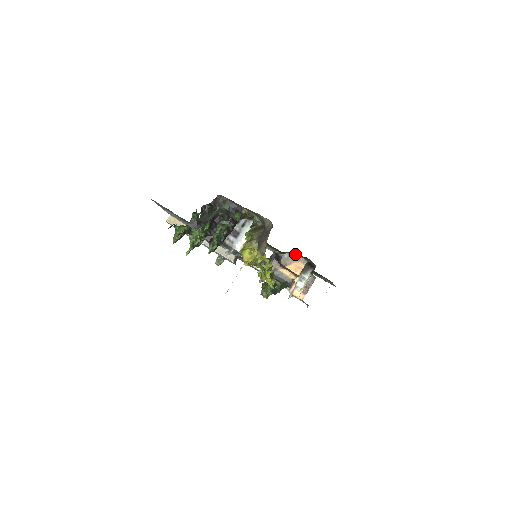
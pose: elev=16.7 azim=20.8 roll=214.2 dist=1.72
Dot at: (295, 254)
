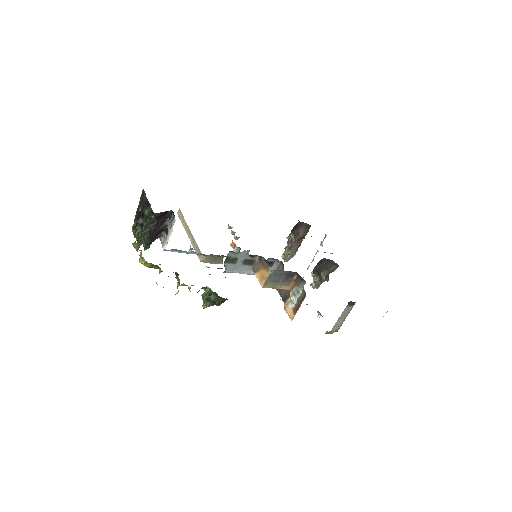
Dot at: (263, 259)
